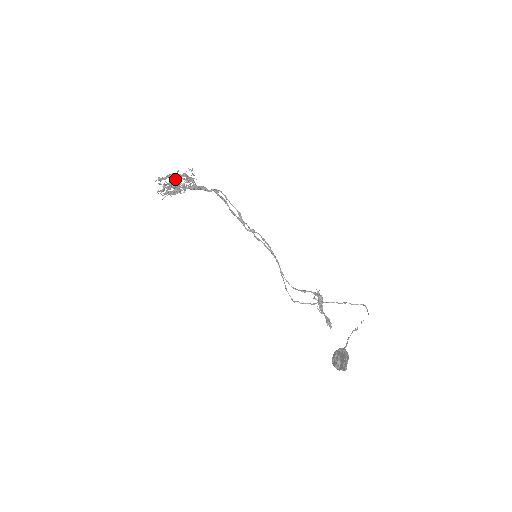
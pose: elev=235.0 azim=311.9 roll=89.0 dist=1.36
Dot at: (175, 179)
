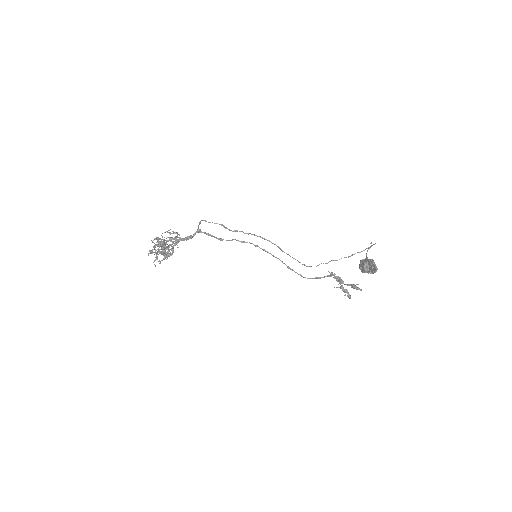
Dot at: occluded
